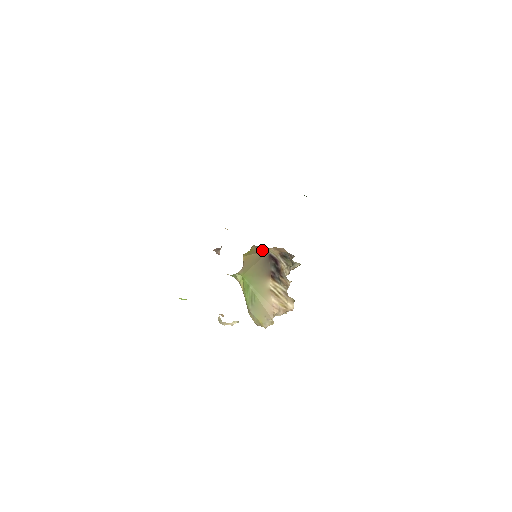
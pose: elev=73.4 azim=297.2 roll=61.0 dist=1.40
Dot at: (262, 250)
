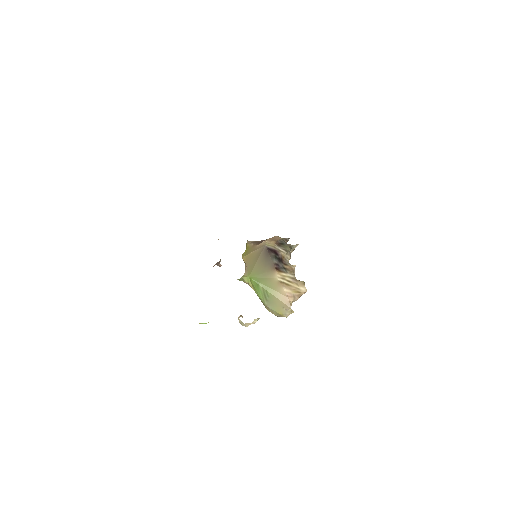
Dot at: (258, 246)
